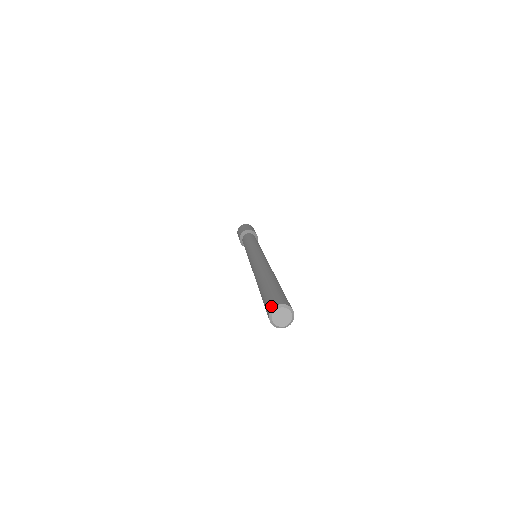
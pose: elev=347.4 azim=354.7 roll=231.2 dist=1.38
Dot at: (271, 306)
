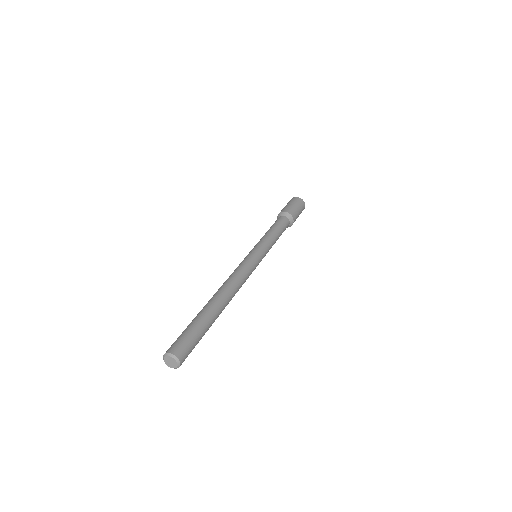
Dot at: (174, 350)
